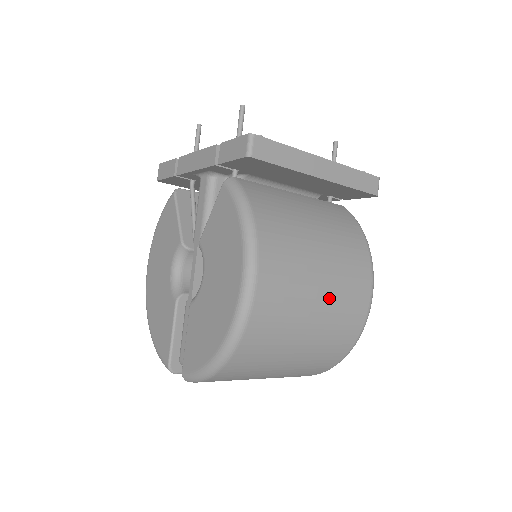
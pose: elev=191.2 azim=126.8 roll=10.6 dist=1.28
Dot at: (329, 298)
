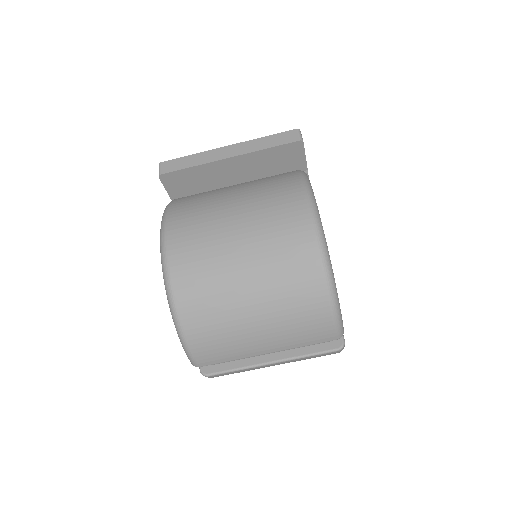
Dot at: (250, 225)
